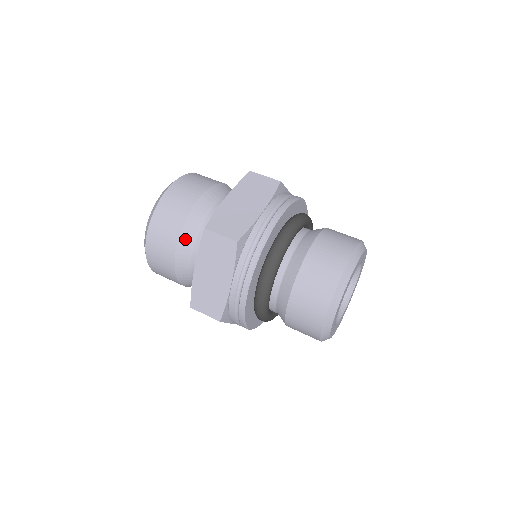
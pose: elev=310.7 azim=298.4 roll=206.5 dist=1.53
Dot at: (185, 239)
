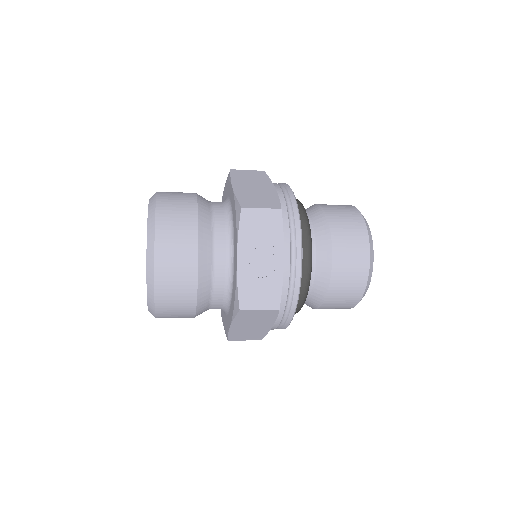
Dot at: (202, 197)
